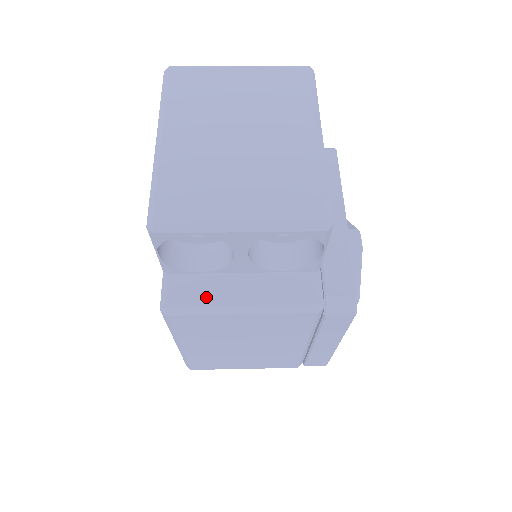
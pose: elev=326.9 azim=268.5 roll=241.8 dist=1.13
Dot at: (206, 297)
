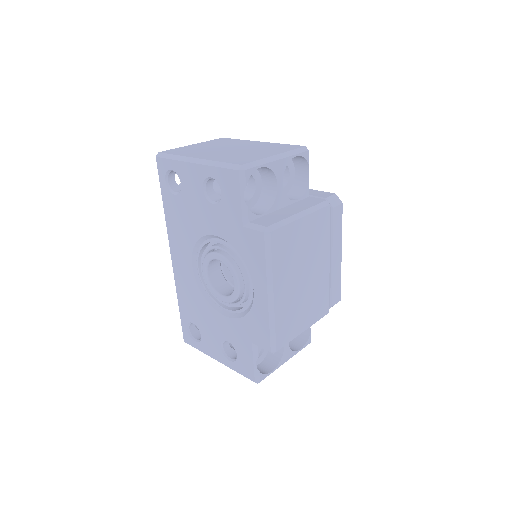
Dot at: (279, 218)
